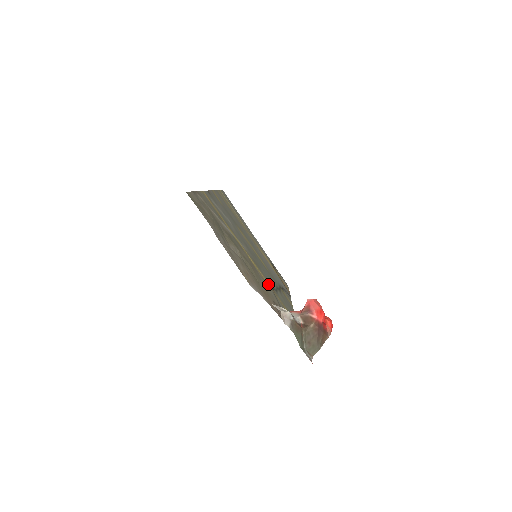
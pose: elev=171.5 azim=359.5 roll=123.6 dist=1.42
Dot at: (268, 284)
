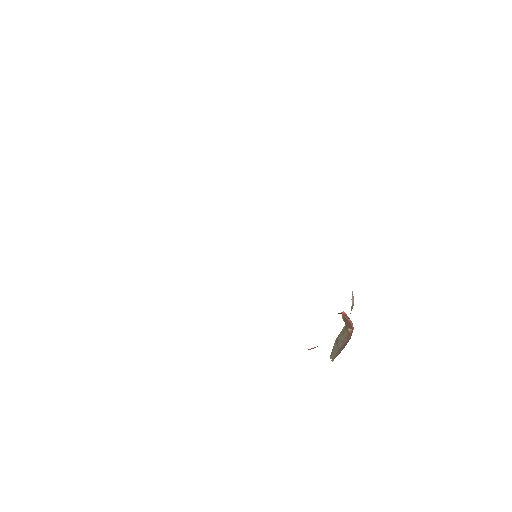
Dot at: occluded
